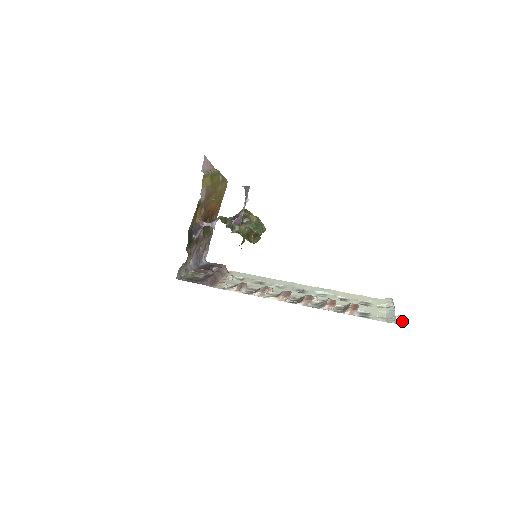
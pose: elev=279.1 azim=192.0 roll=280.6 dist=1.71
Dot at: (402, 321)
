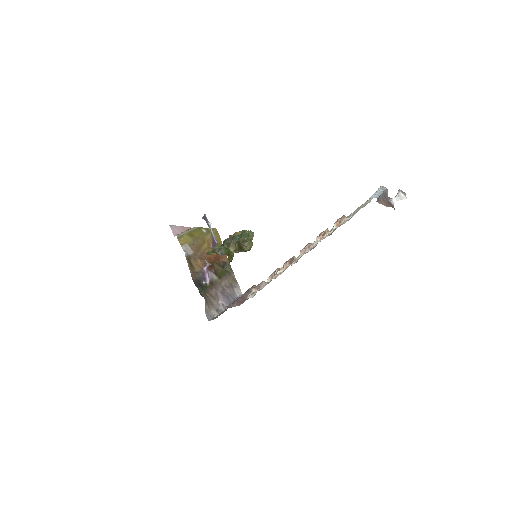
Dot at: (404, 193)
